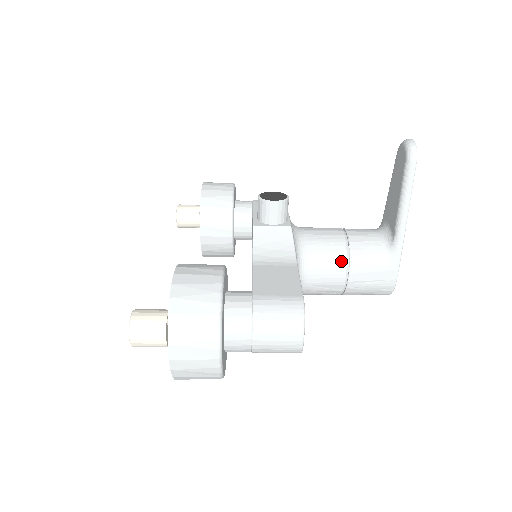
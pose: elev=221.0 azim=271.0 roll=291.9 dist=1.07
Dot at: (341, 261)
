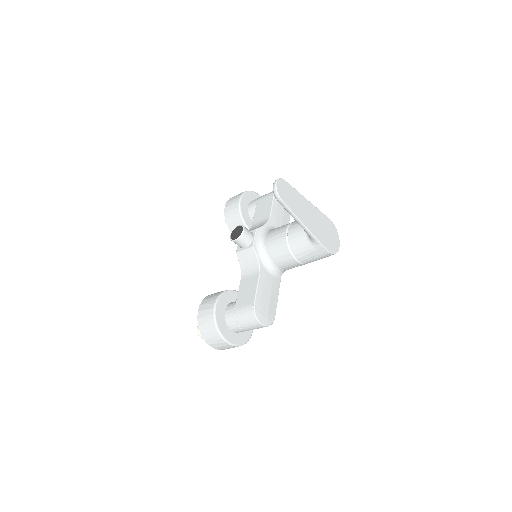
Dot at: (288, 255)
